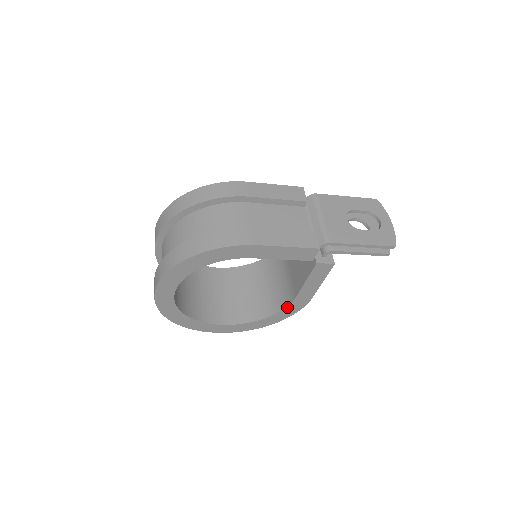
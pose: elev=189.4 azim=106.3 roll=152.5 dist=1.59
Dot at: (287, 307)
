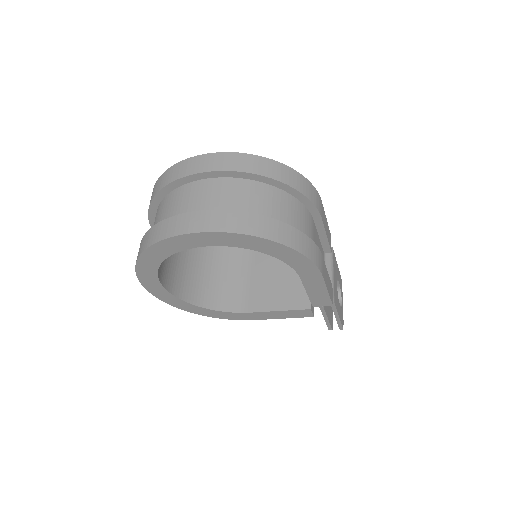
Dot at: (229, 312)
